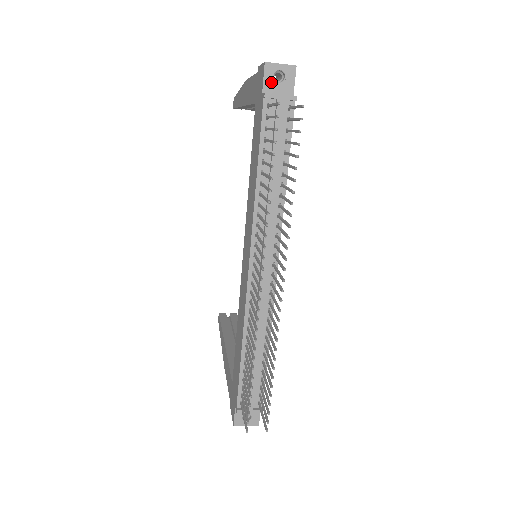
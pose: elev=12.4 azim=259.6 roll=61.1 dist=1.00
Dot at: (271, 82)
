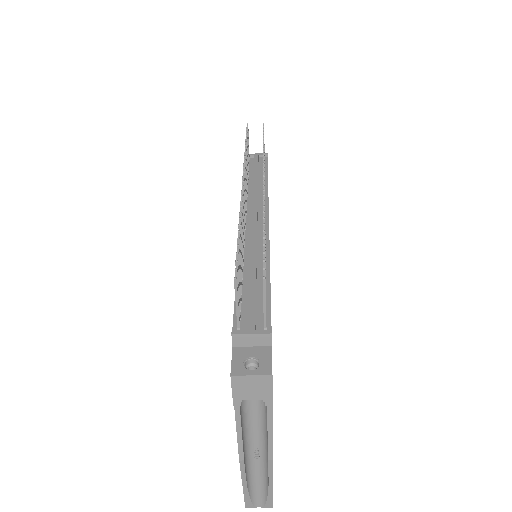
Dot at: occluded
